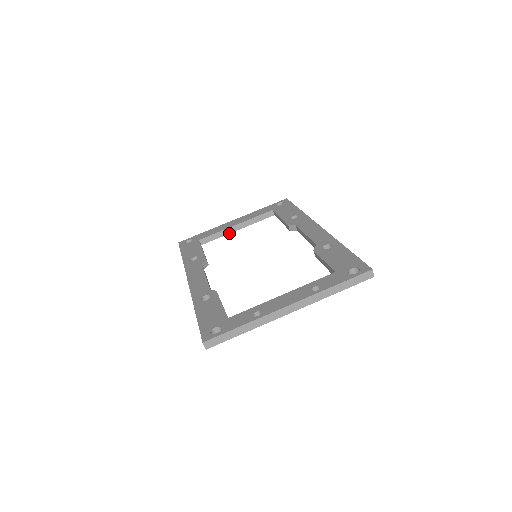
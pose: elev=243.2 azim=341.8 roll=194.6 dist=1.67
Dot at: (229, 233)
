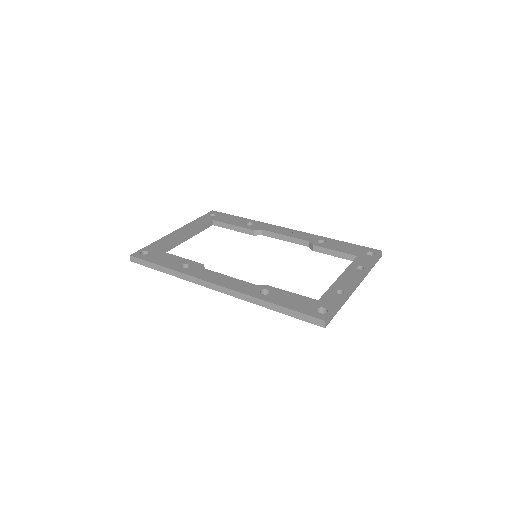
Dot at: occluded
